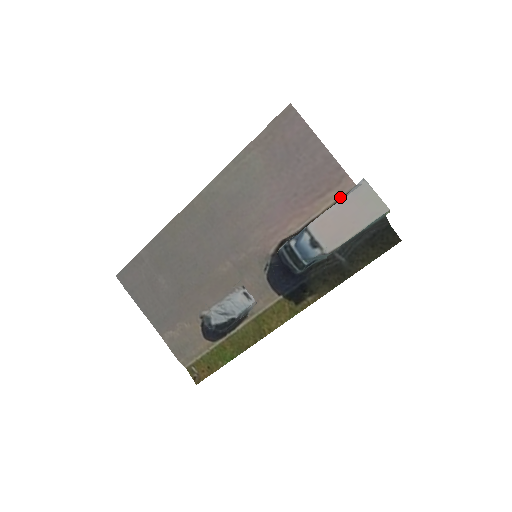
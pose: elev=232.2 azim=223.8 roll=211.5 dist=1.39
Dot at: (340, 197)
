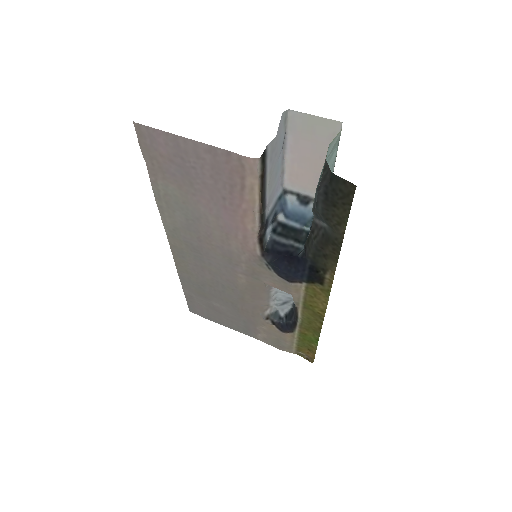
Dot at: (258, 178)
